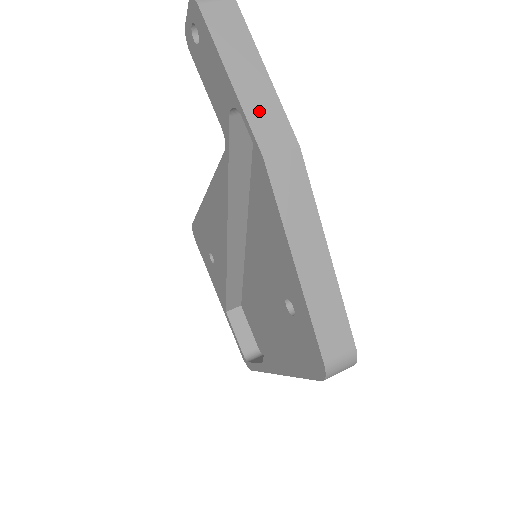
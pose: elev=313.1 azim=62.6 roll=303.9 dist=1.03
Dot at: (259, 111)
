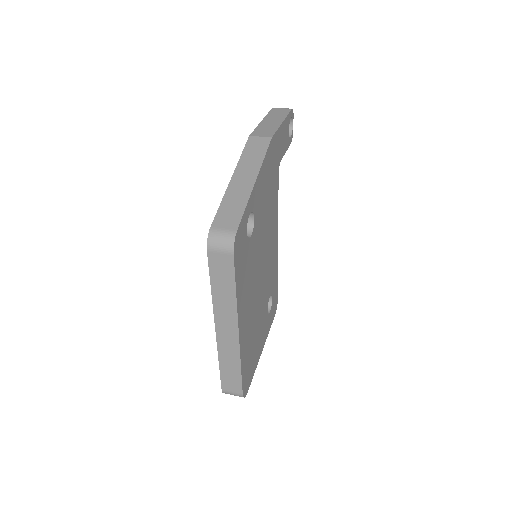
Dot at: (264, 128)
